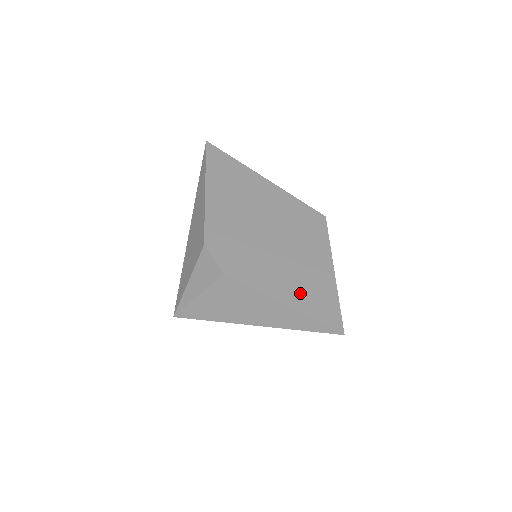
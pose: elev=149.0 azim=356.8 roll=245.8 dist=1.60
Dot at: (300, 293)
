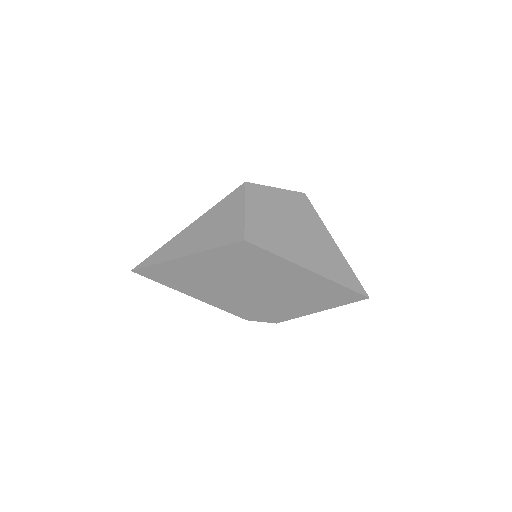
Dot at: (316, 300)
